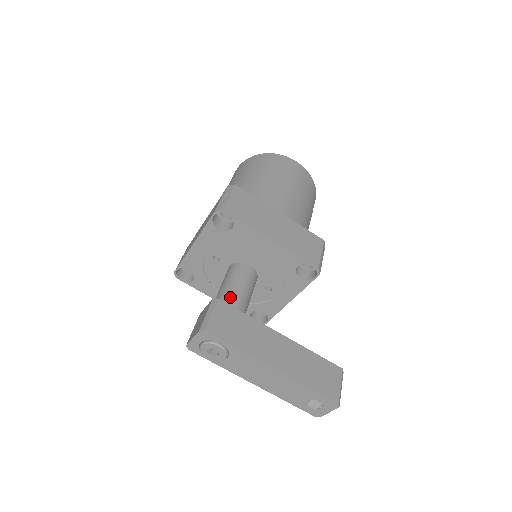
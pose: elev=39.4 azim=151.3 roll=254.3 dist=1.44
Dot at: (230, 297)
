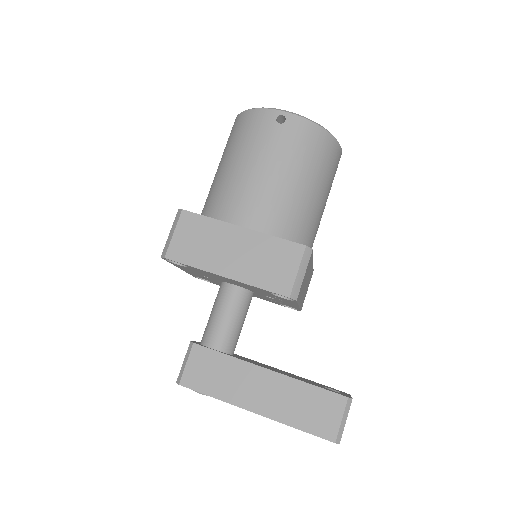
Dot at: (210, 334)
